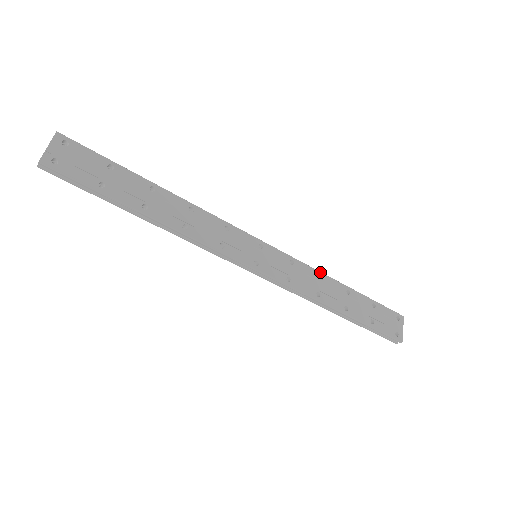
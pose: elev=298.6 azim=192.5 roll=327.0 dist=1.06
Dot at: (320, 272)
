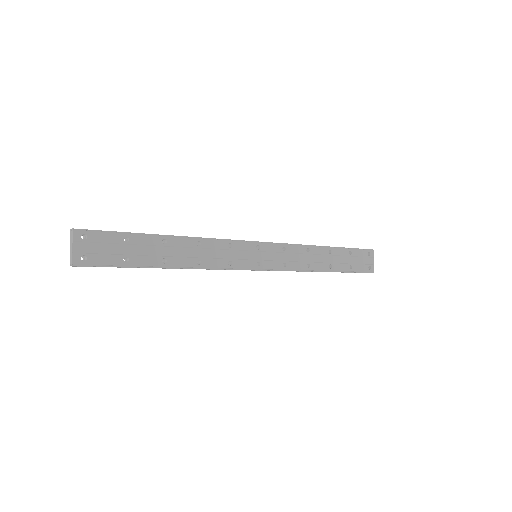
Dot at: (306, 246)
